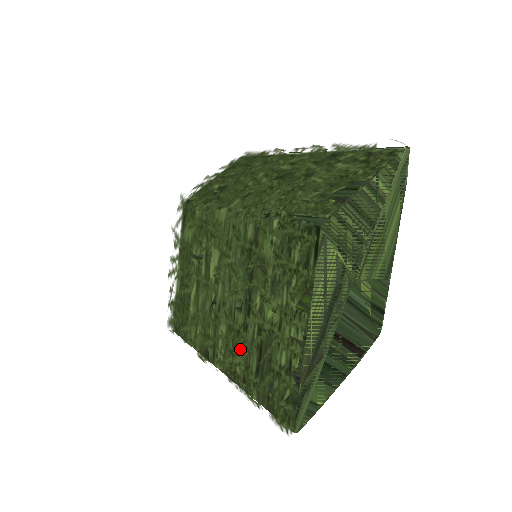
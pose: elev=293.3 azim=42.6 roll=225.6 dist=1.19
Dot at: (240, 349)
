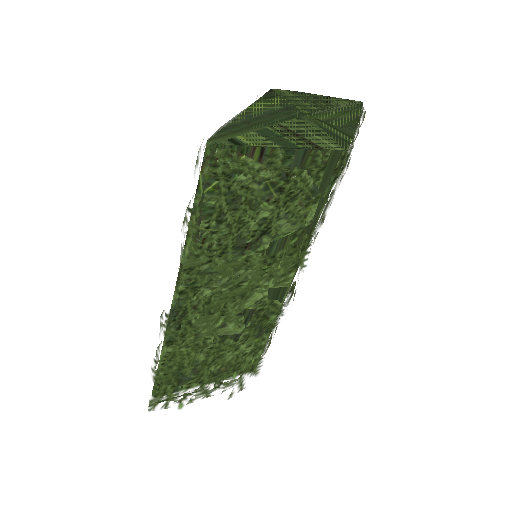
Dot at: occluded
